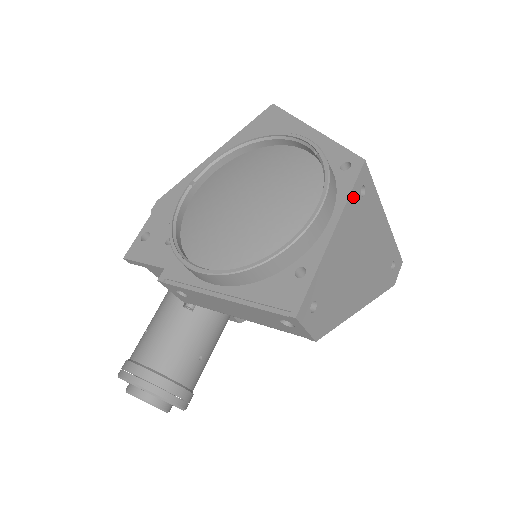
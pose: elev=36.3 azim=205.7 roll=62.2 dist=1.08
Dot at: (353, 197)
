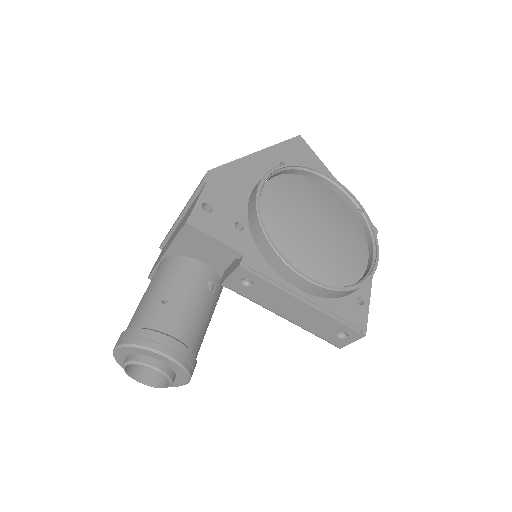
Dot at: occluded
